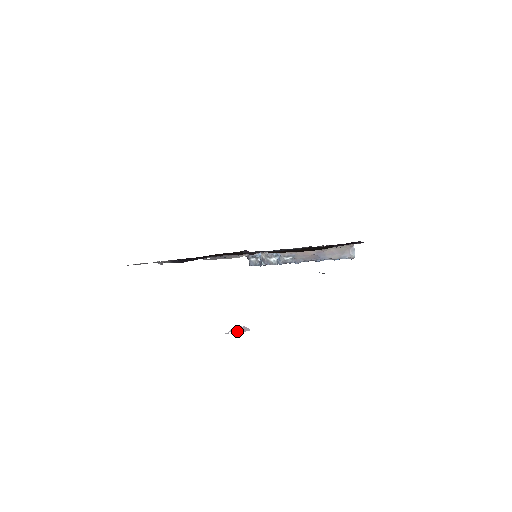
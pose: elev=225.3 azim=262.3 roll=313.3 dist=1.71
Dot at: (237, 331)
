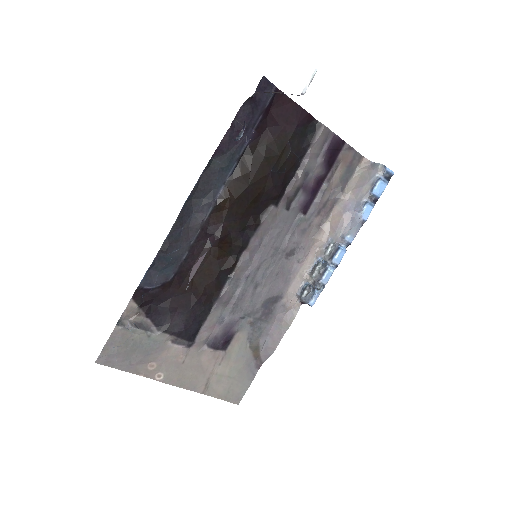
Dot at: (195, 272)
